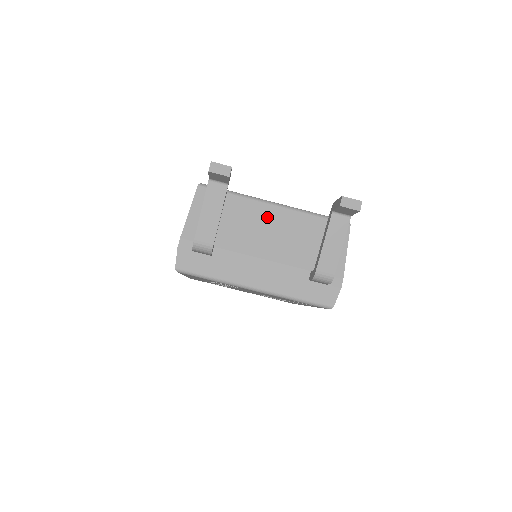
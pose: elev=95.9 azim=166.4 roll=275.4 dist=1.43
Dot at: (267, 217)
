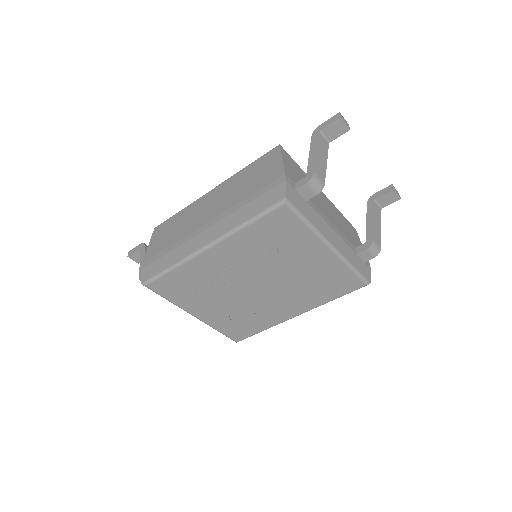
Dot at: (321, 195)
